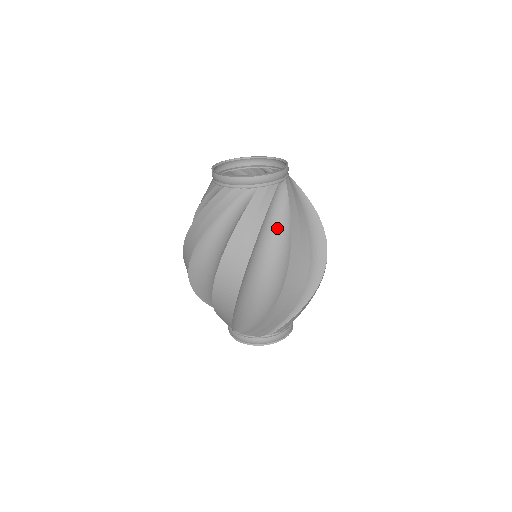
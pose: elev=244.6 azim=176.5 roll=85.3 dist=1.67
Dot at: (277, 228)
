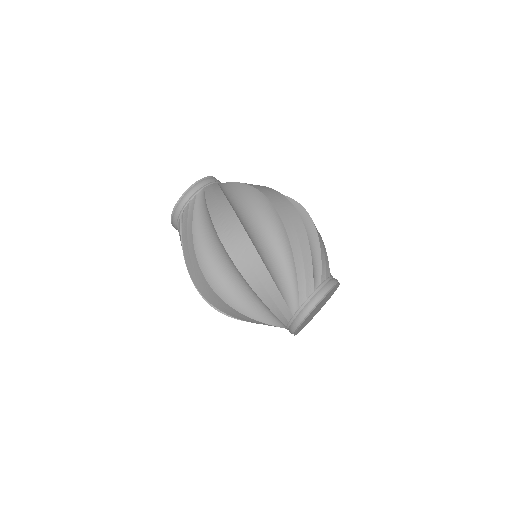
Dot at: (207, 221)
